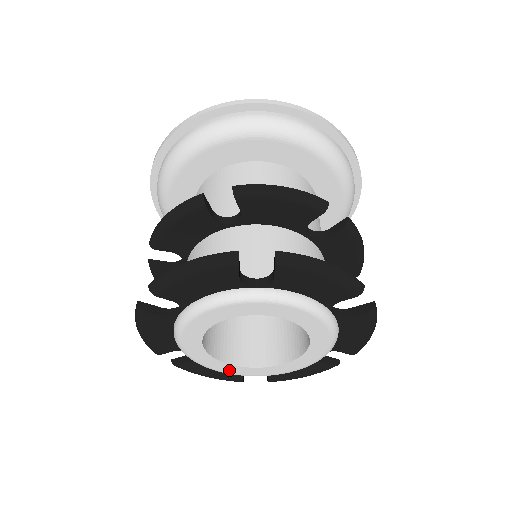
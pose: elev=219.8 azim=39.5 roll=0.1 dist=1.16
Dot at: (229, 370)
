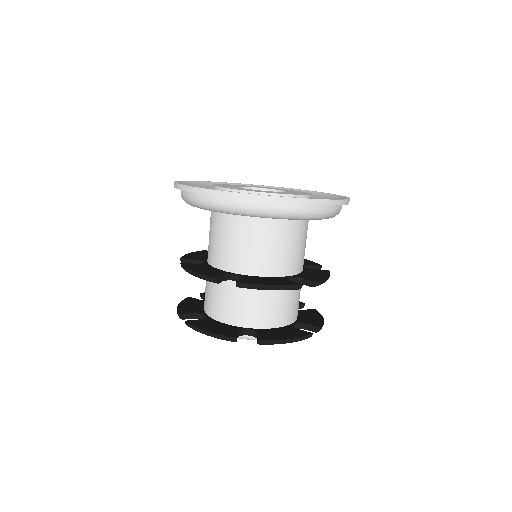
Dot at: occluded
